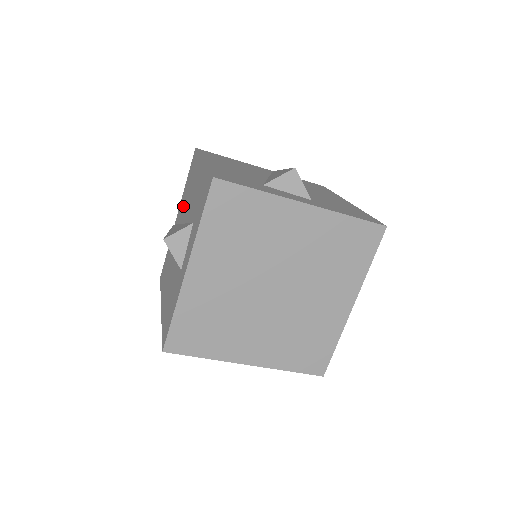
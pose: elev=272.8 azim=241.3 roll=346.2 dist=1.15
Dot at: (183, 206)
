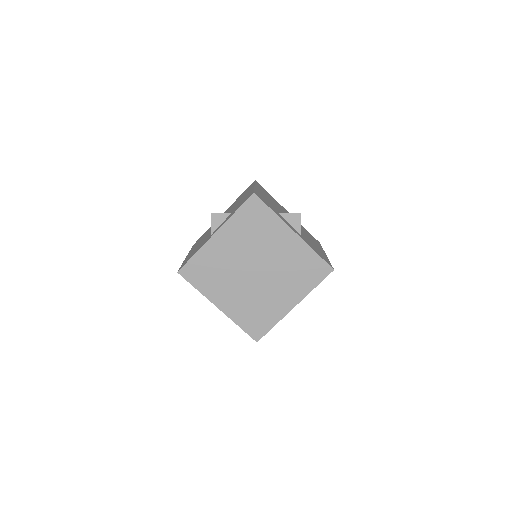
Dot at: (230, 207)
